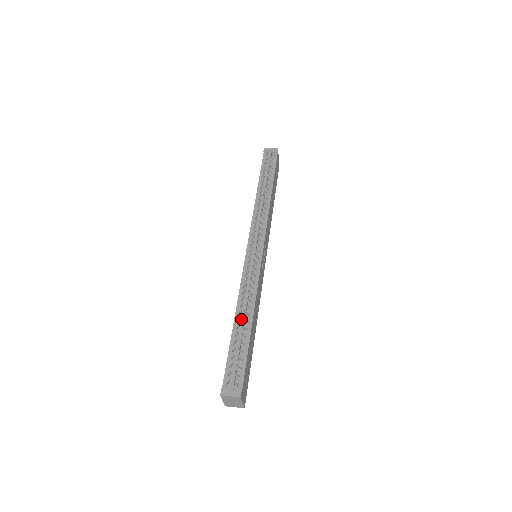
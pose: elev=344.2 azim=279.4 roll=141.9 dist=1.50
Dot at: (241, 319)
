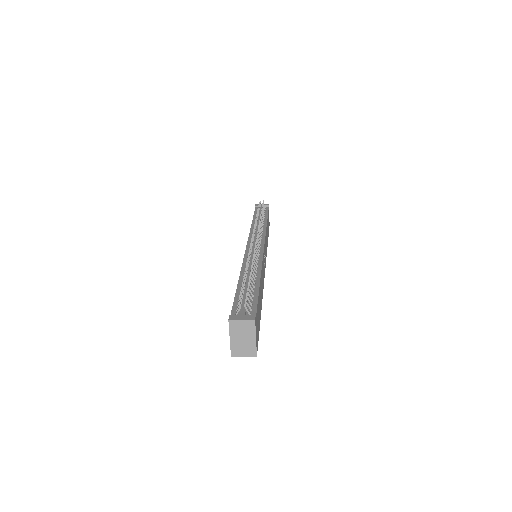
Dot at: (247, 276)
